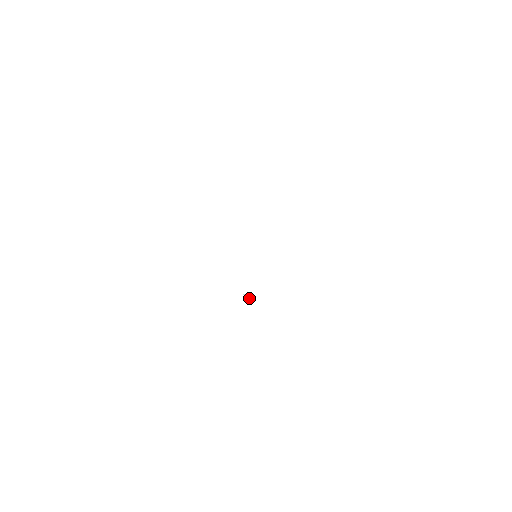
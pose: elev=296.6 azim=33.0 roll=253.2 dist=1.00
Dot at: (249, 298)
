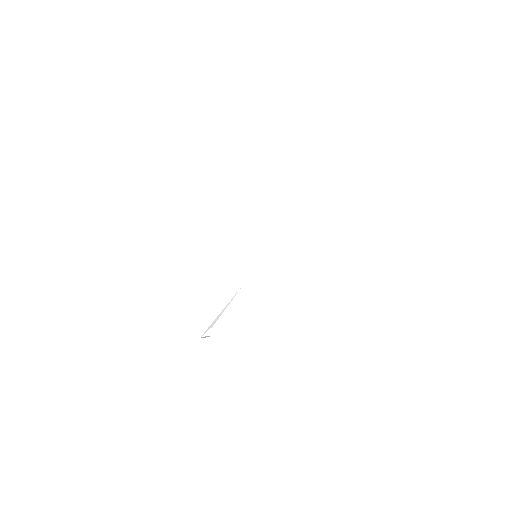
Dot at: (208, 336)
